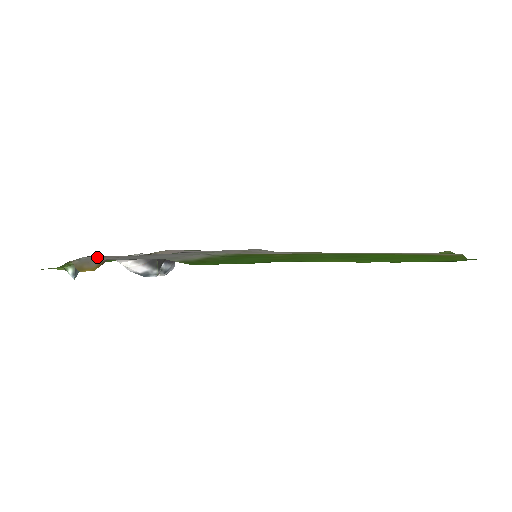
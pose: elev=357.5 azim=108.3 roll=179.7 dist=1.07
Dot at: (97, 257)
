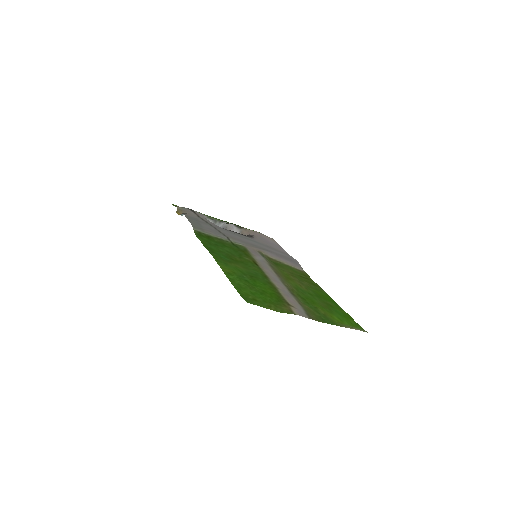
Dot at: (190, 211)
